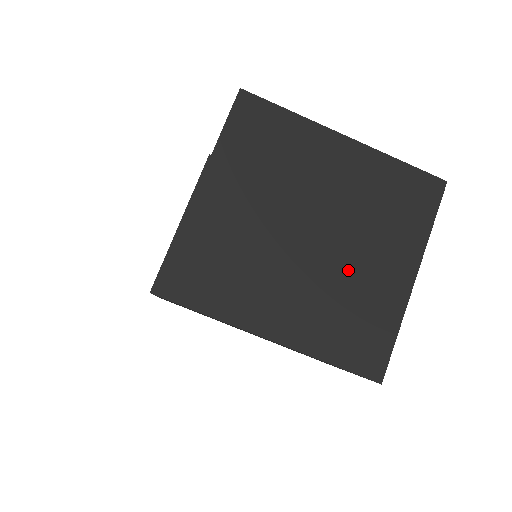
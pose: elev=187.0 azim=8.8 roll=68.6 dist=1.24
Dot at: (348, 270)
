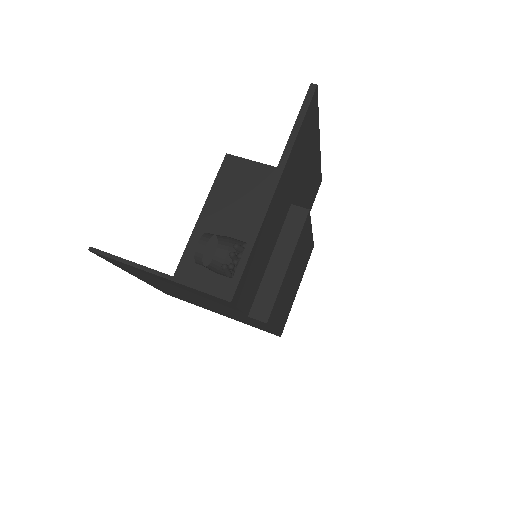
Dot at: (302, 197)
